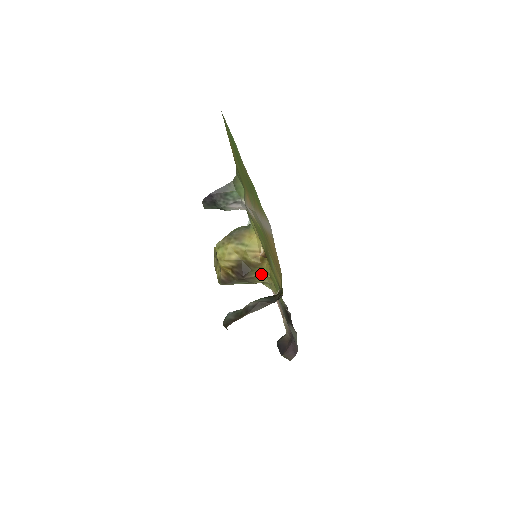
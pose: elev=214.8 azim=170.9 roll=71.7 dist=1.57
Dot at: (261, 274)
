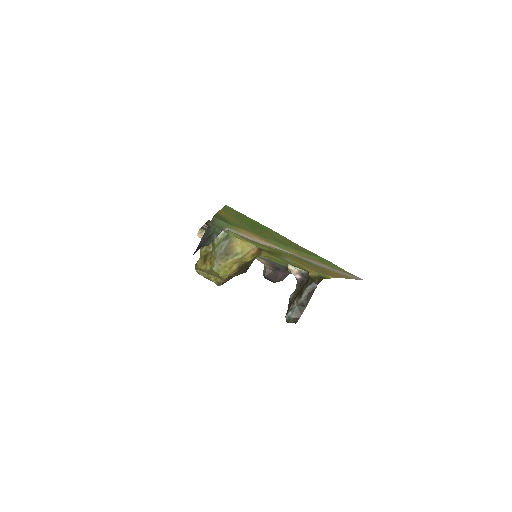
Dot at: occluded
